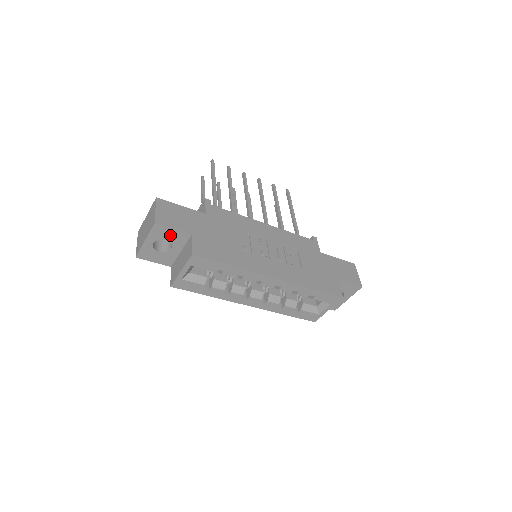
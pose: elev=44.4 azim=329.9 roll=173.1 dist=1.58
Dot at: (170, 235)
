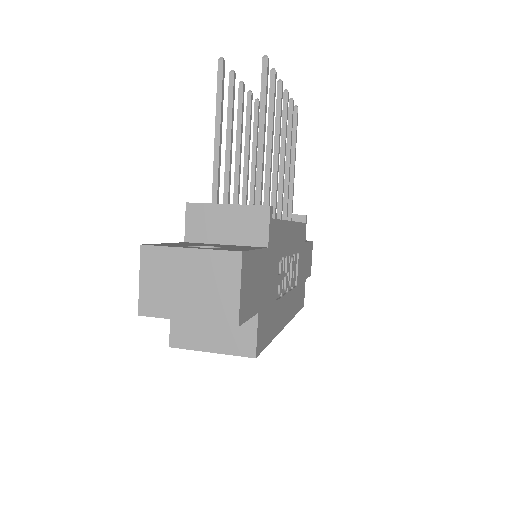
Dot at: occluded
